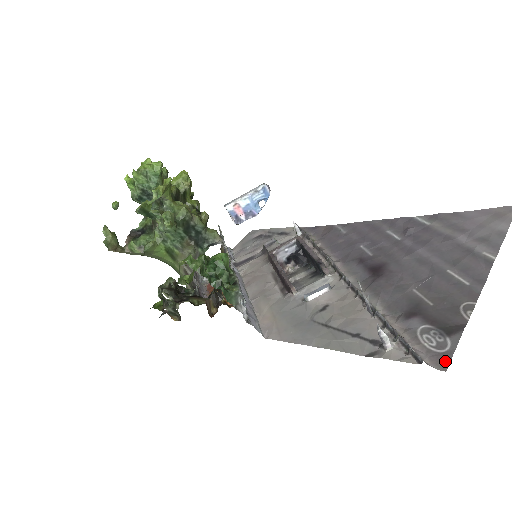
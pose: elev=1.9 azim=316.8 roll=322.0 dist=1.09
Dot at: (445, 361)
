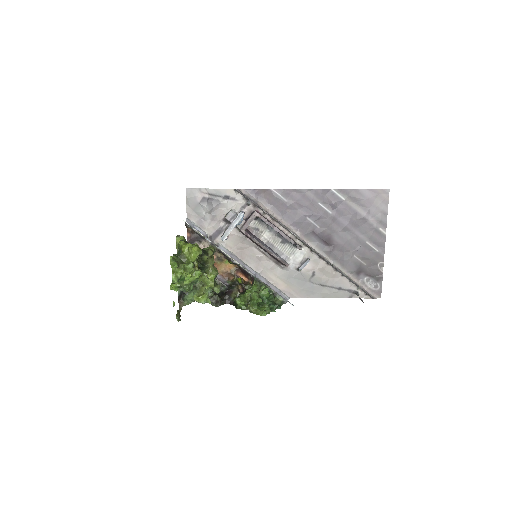
Dot at: (380, 294)
